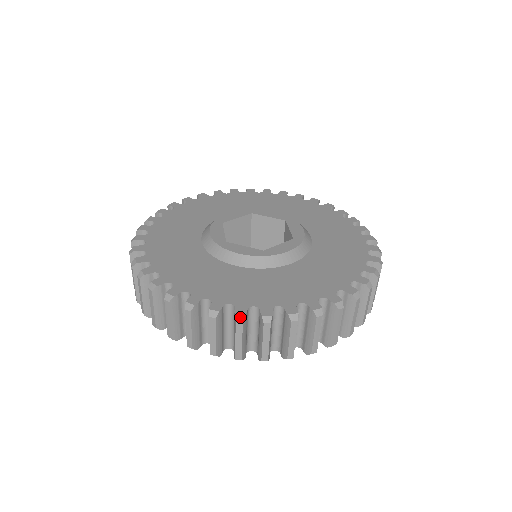
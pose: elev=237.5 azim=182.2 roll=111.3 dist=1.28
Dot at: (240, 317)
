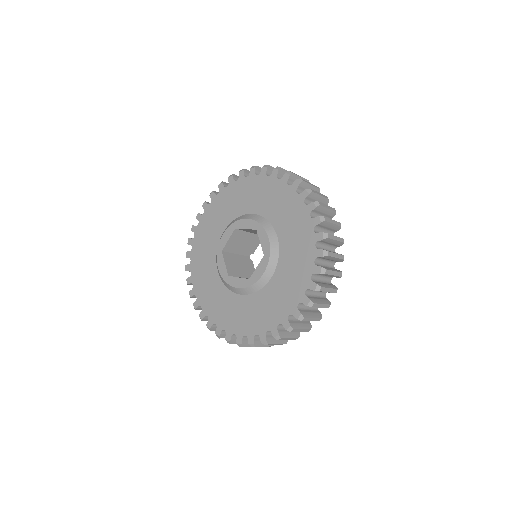
Dot at: (252, 345)
